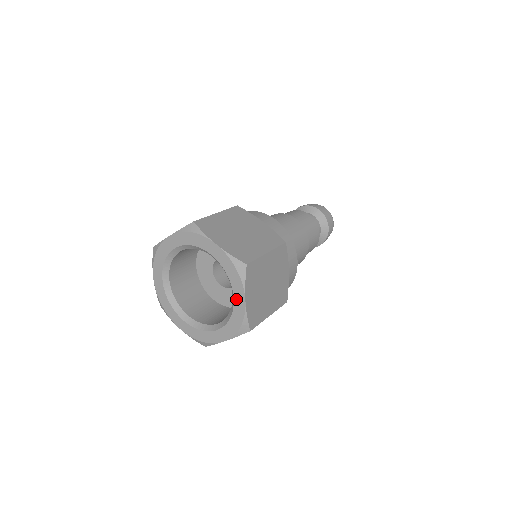
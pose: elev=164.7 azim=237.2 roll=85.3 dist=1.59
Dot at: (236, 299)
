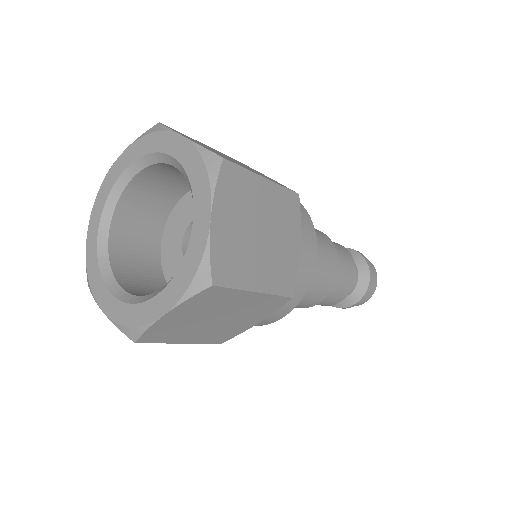
Dot at: (196, 220)
